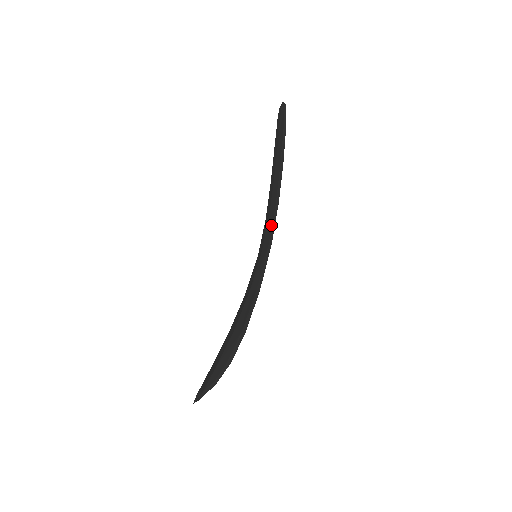
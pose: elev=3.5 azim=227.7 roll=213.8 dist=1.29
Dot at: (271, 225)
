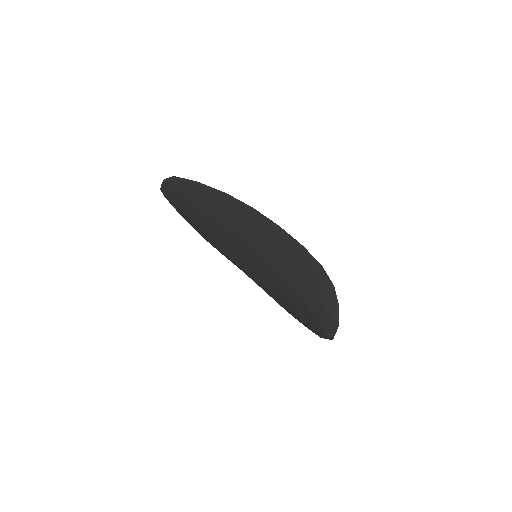
Dot at: (262, 222)
